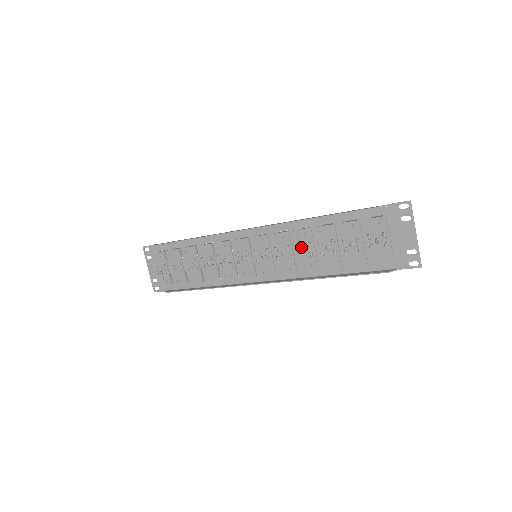
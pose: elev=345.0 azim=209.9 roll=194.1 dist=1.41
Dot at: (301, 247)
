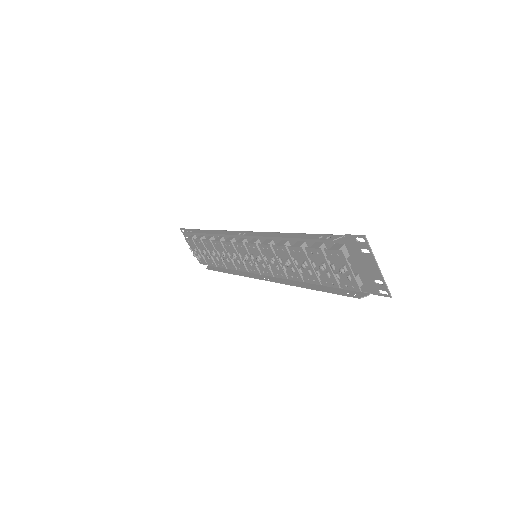
Dot at: (283, 260)
